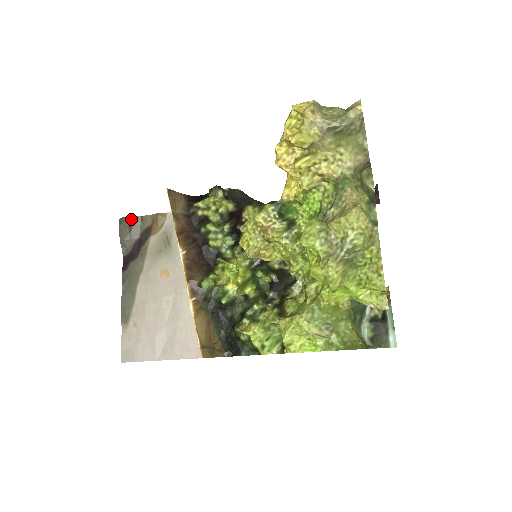
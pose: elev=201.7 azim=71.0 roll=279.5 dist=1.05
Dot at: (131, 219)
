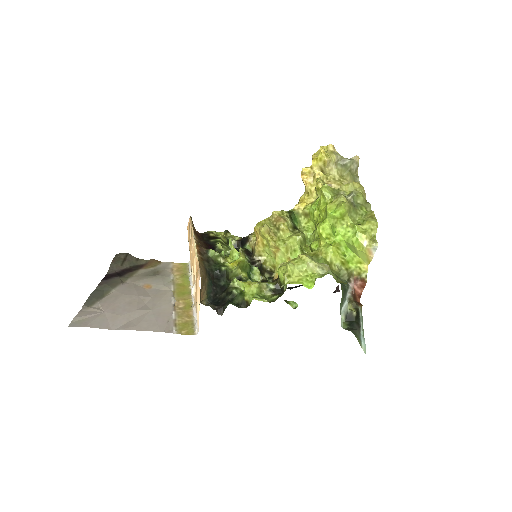
Dot at: (129, 255)
